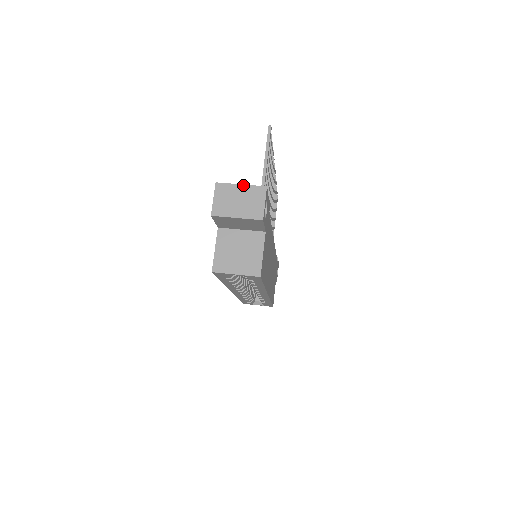
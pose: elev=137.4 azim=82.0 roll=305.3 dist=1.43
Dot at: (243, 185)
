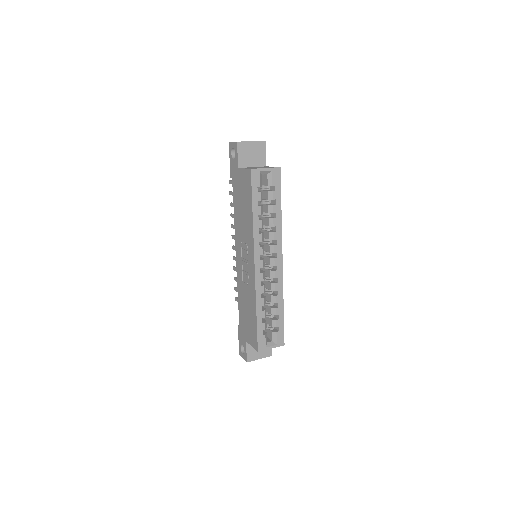
Dot at: occluded
